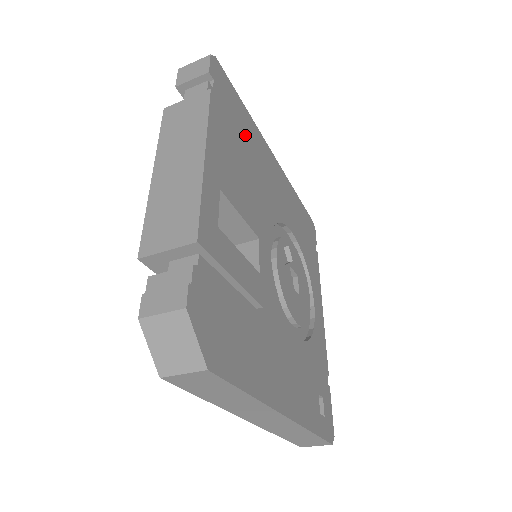
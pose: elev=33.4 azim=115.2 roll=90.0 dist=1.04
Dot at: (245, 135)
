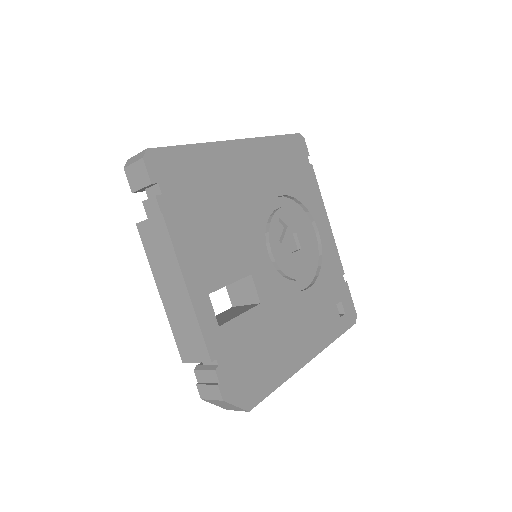
Dot at: (205, 181)
